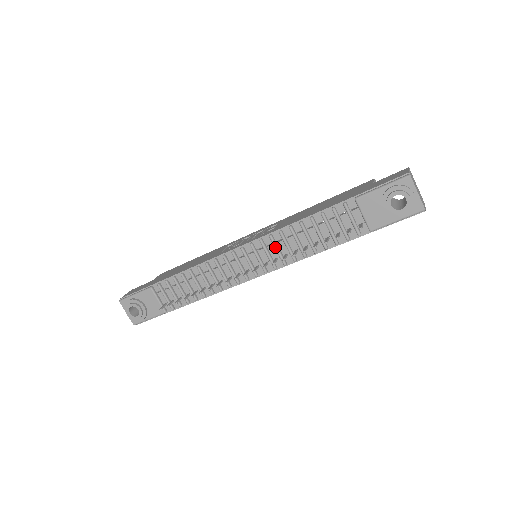
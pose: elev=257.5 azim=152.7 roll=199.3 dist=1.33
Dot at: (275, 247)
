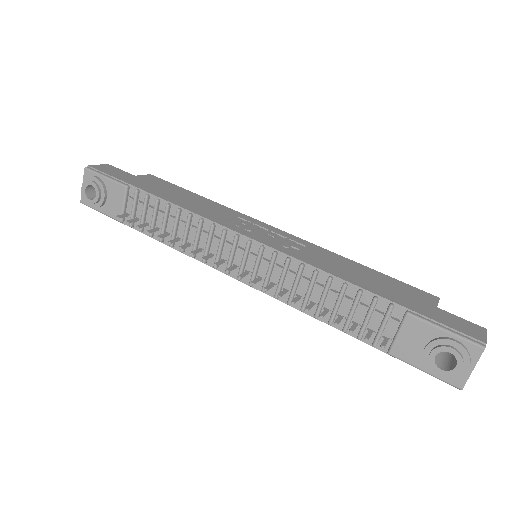
Dot at: (282, 274)
